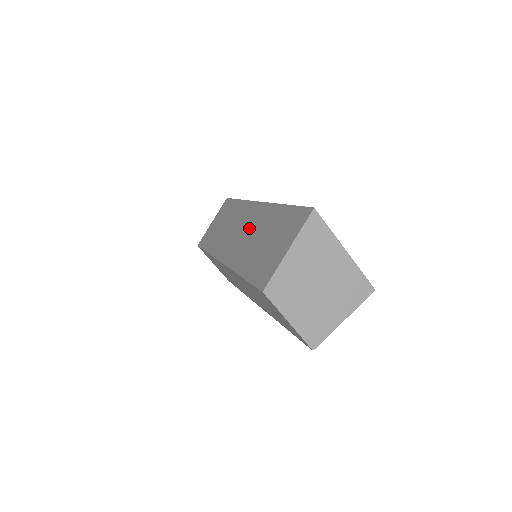
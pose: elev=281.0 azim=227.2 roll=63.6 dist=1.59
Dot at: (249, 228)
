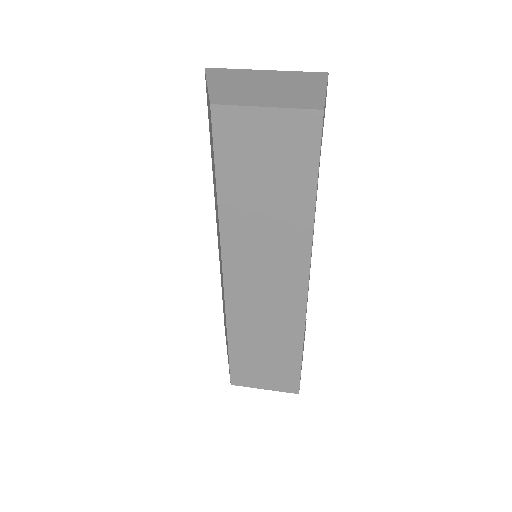
Dot at: (217, 223)
